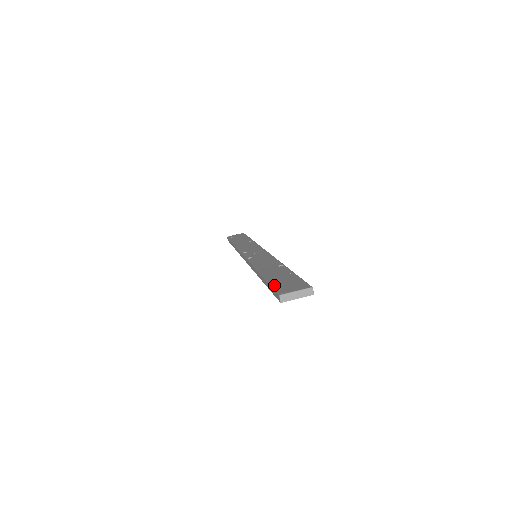
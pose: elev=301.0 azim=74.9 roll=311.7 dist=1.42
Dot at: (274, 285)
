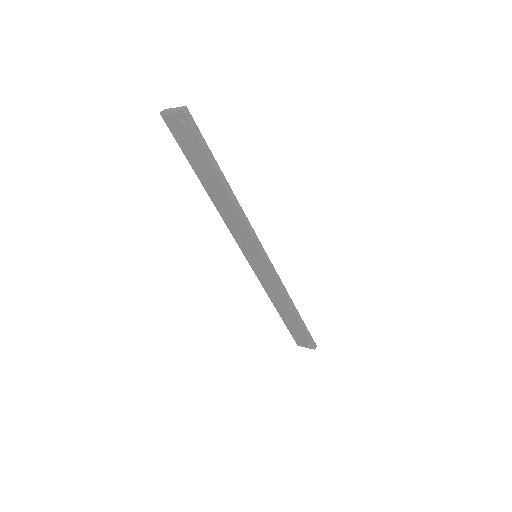
Dot at: occluded
